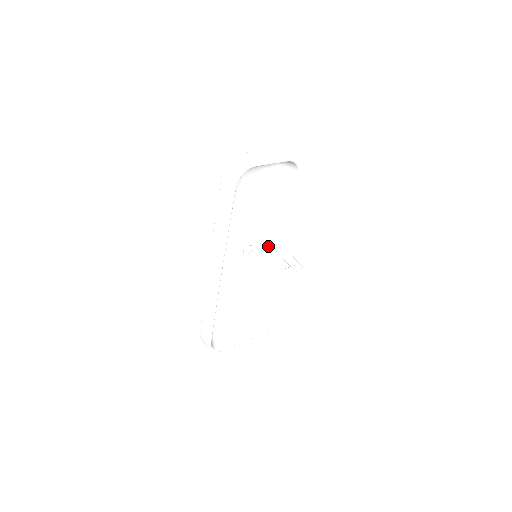
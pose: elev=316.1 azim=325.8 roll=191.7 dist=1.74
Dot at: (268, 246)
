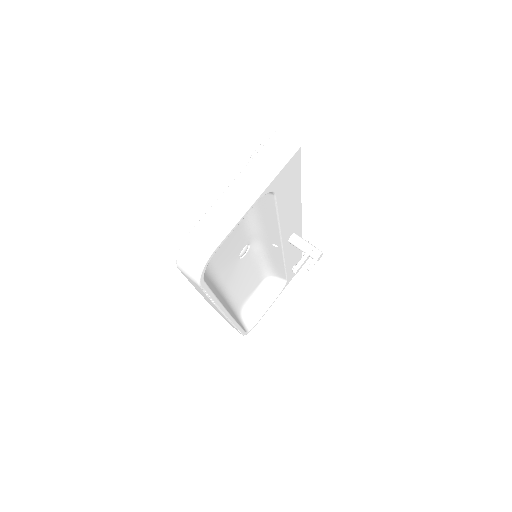
Dot at: (265, 239)
